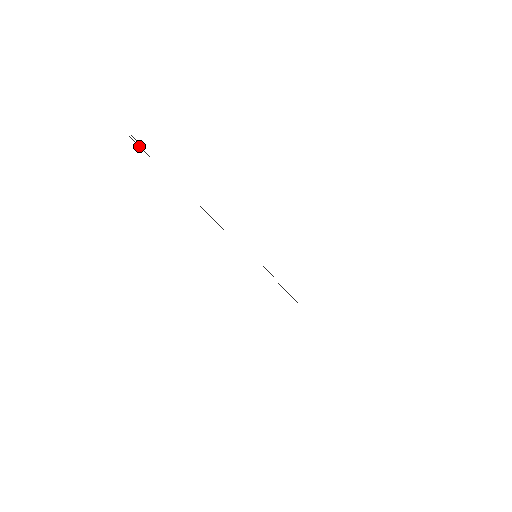
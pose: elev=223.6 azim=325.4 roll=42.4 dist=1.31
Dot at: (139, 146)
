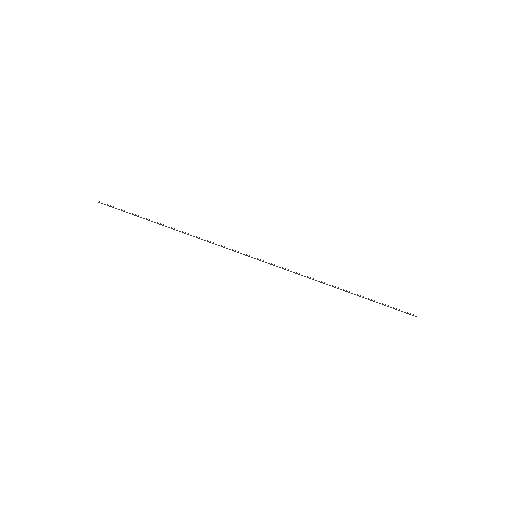
Dot at: occluded
